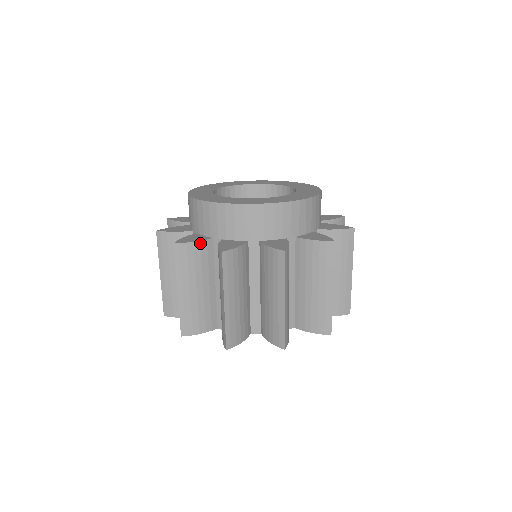
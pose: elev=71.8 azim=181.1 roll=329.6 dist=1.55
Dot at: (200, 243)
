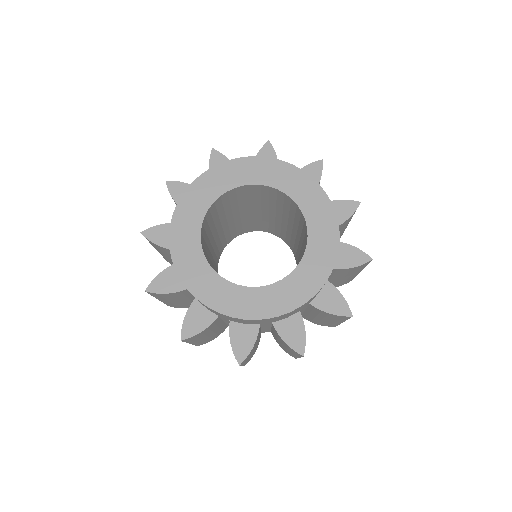
Dot at: (207, 328)
